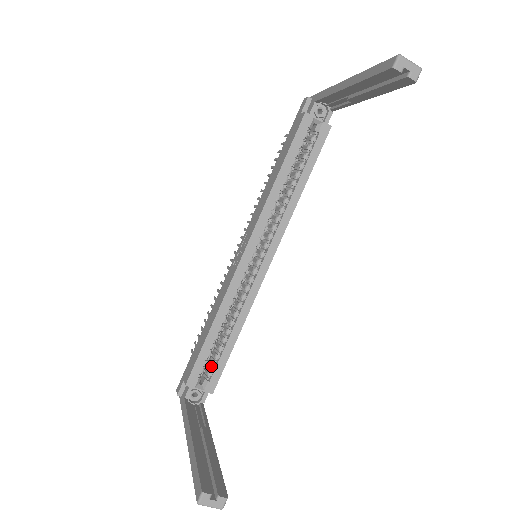
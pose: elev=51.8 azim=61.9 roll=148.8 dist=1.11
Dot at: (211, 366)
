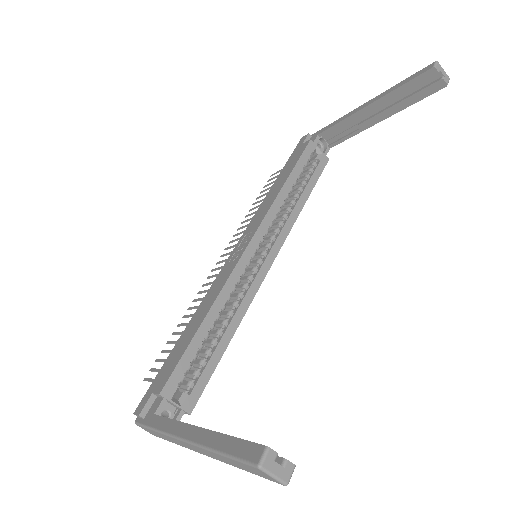
Dot at: (193, 376)
